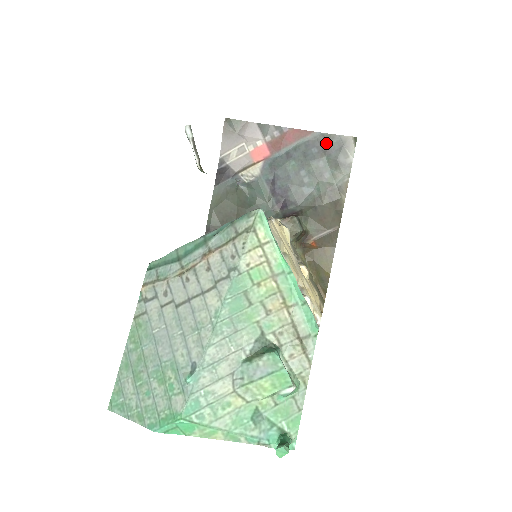
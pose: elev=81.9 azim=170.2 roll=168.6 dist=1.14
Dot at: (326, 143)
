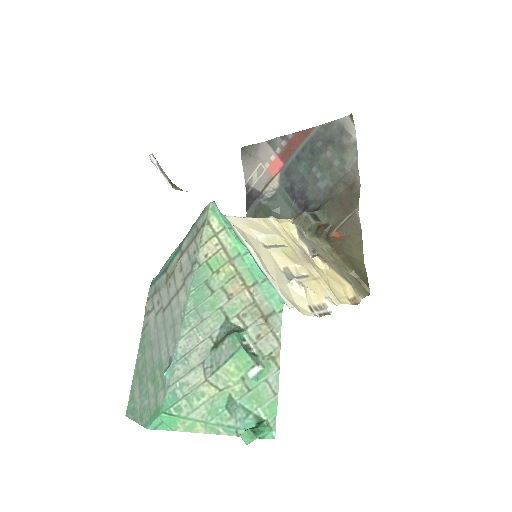
Dot at: (328, 133)
